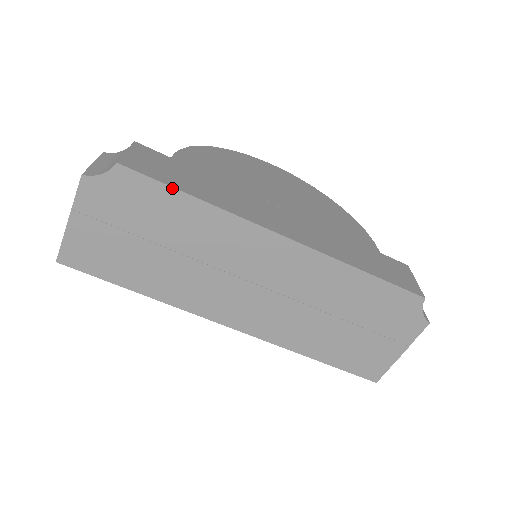
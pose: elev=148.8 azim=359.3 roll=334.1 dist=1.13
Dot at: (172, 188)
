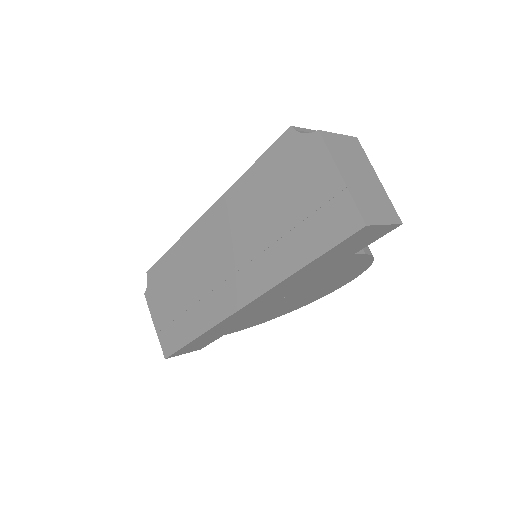
Dot at: (163, 257)
